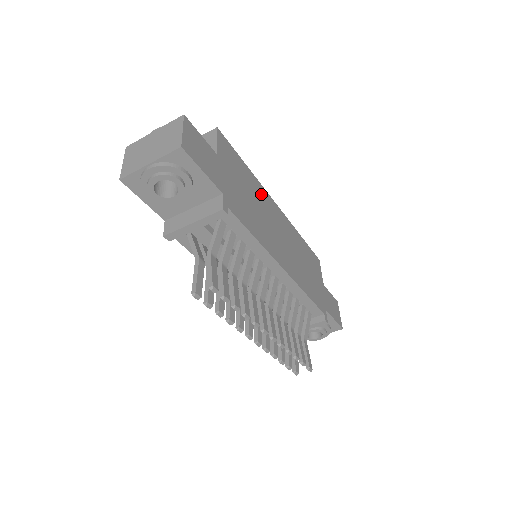
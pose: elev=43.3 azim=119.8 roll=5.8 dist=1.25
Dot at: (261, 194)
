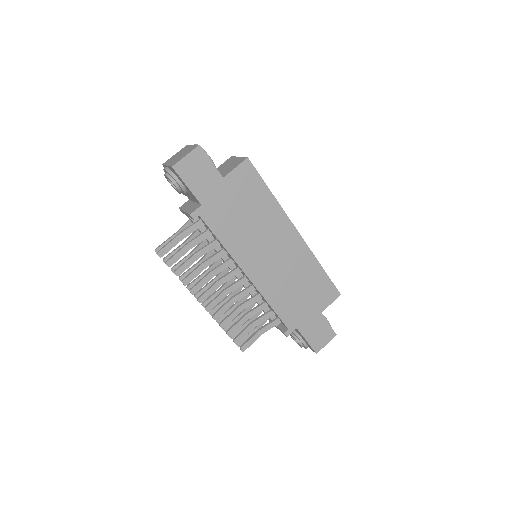
Dot at: (274, 218)
